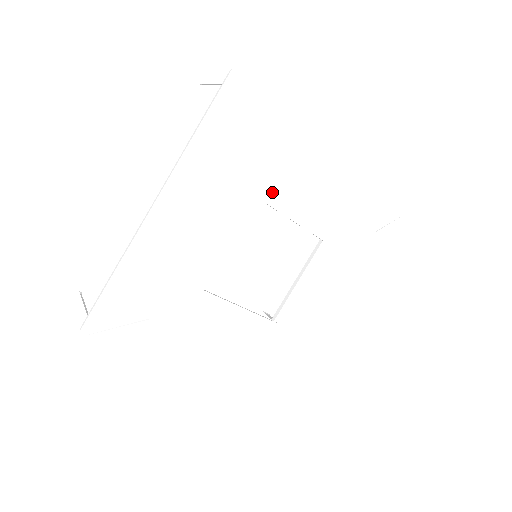
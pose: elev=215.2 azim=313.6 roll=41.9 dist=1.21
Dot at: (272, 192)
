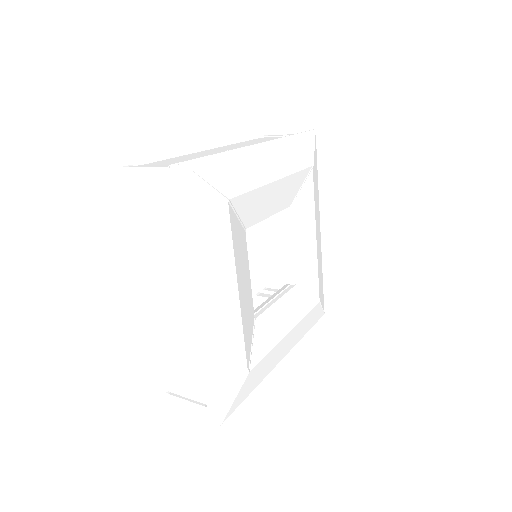
Dot at: (298, 211)
